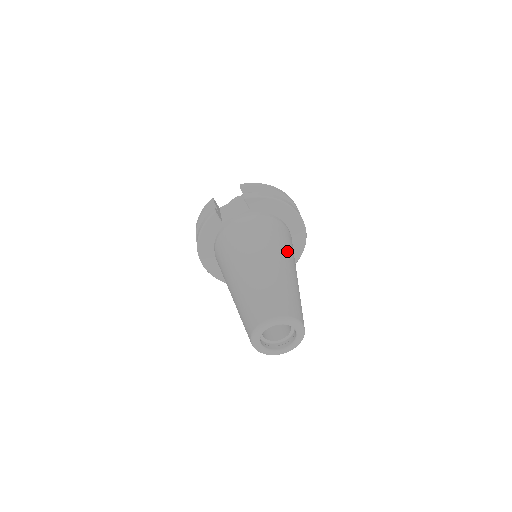
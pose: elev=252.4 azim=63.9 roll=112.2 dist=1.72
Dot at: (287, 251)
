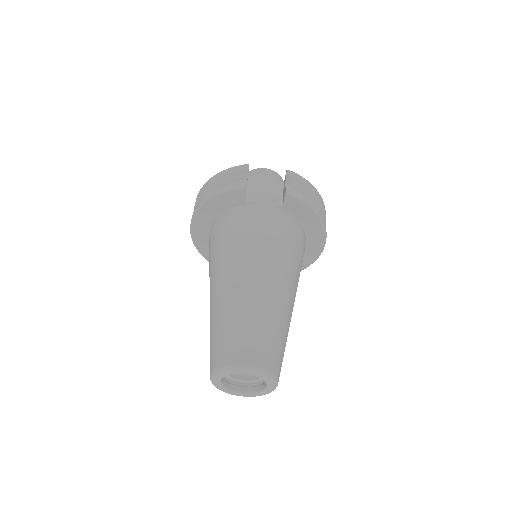
Dot at: (297, 280)
